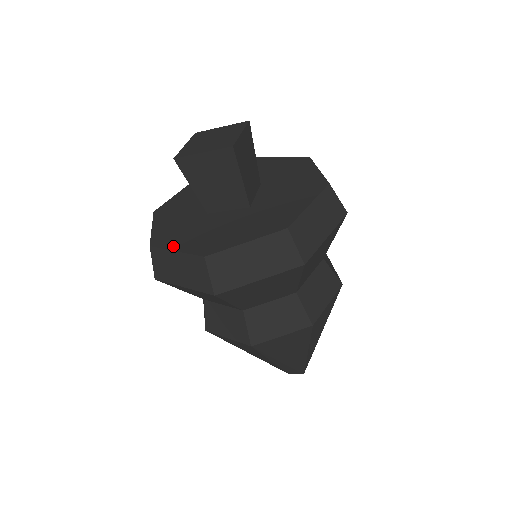
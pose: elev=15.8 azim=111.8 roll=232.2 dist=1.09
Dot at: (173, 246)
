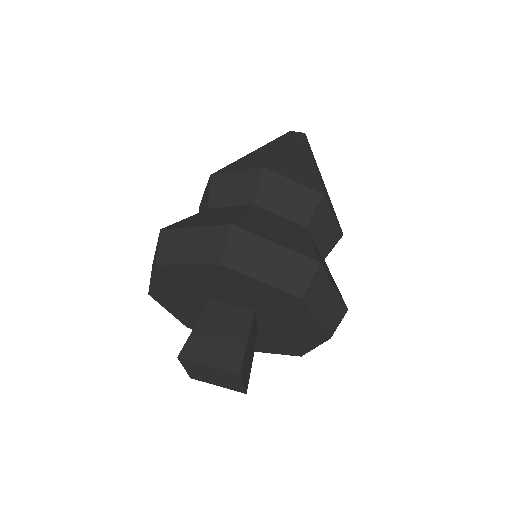
Dot at: occluded
